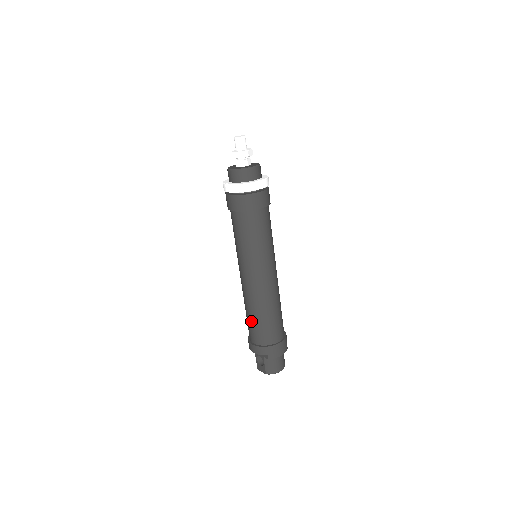
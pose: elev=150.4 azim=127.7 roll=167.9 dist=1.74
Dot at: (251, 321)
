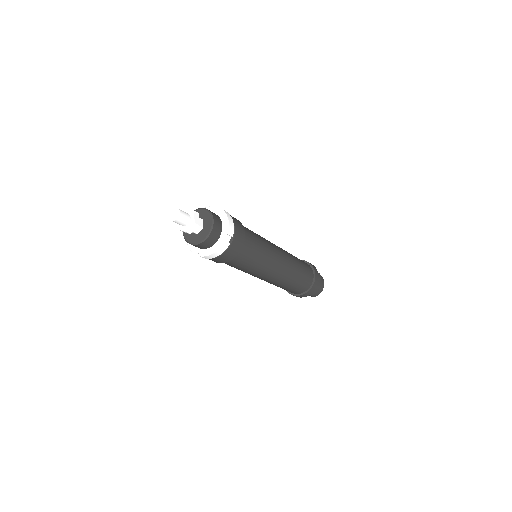
Dot at: occluded
